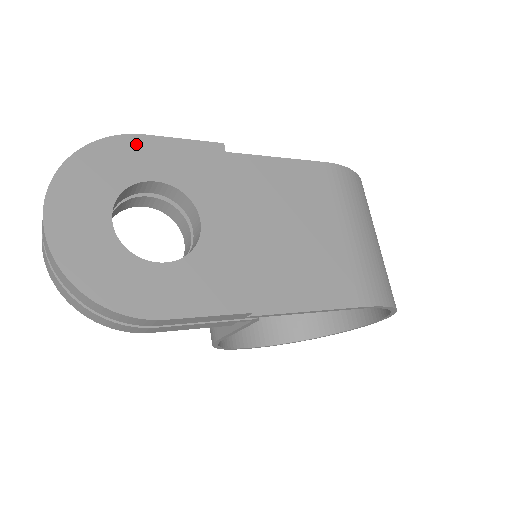
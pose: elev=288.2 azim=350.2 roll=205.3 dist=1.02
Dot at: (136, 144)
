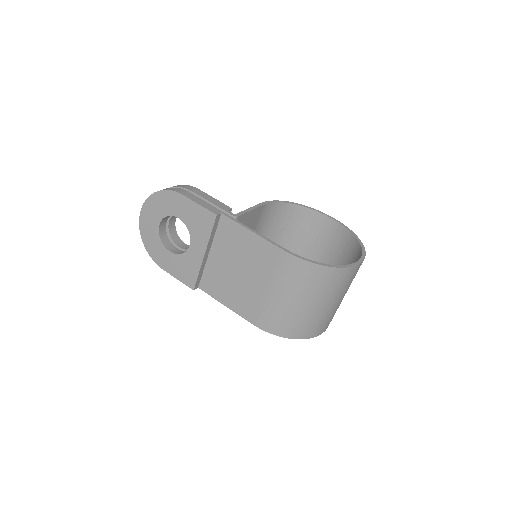
Dot at: (178, 198)
